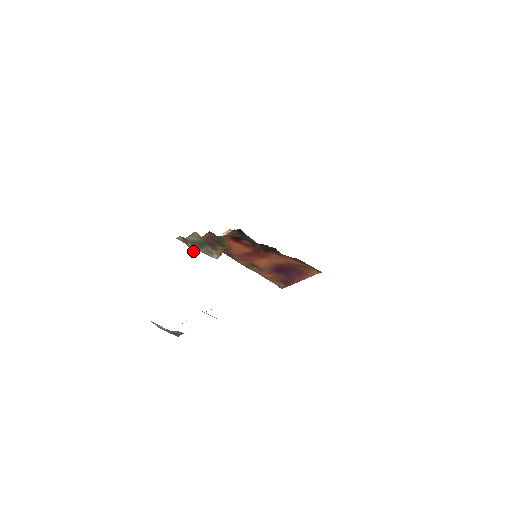
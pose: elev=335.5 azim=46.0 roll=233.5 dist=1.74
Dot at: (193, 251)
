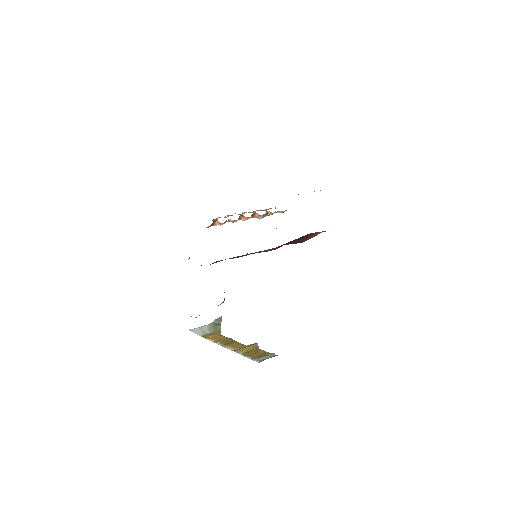
Dot at: occluded
